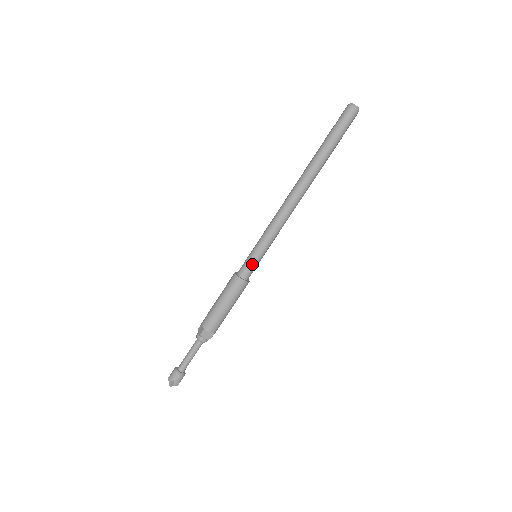
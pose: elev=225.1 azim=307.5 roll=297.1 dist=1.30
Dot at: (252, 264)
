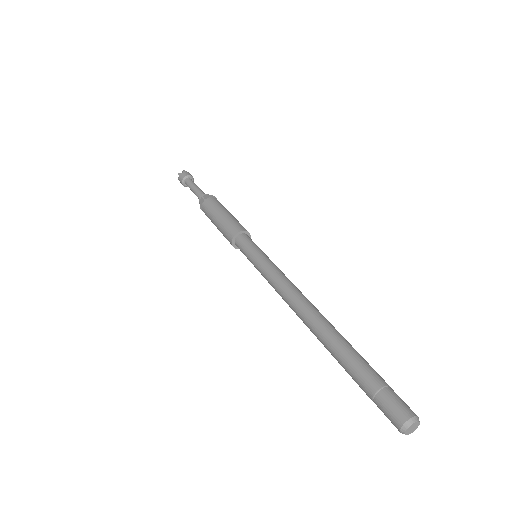
Dot at: occluded
